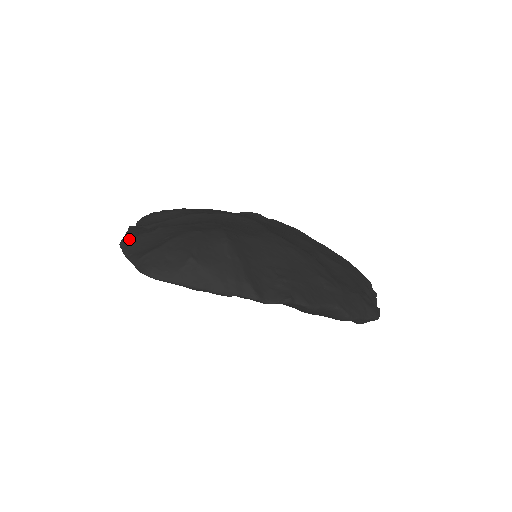
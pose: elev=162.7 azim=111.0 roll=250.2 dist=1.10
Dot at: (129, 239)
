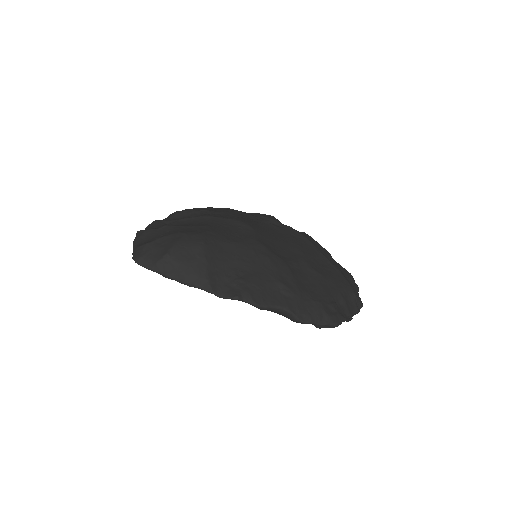
Dot at: (141, 232)
